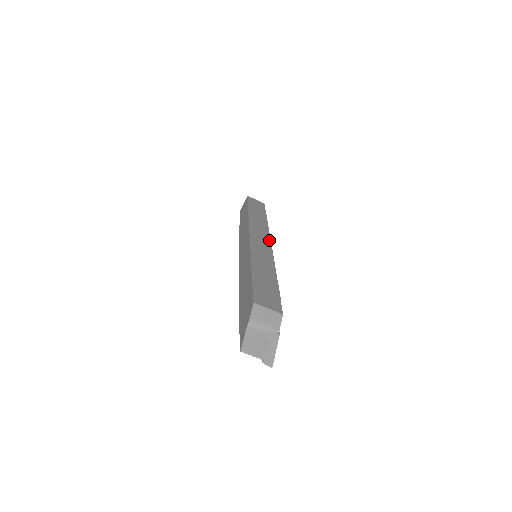
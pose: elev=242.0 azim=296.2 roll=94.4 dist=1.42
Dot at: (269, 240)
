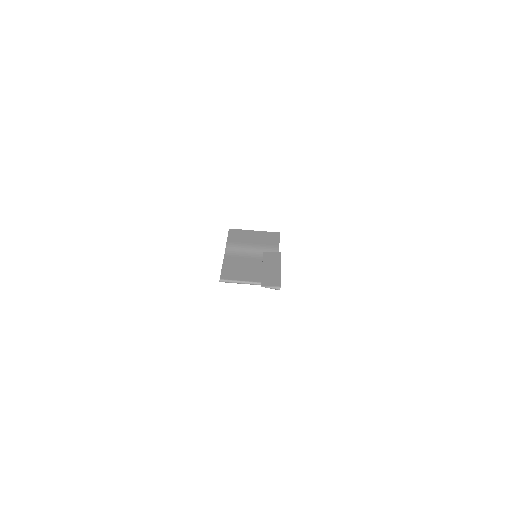
Dot at: occluded
